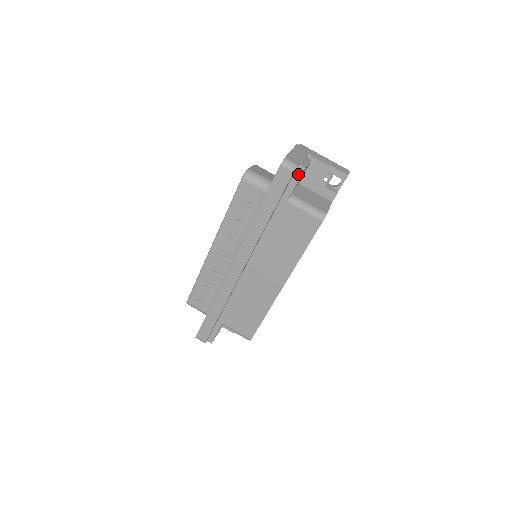
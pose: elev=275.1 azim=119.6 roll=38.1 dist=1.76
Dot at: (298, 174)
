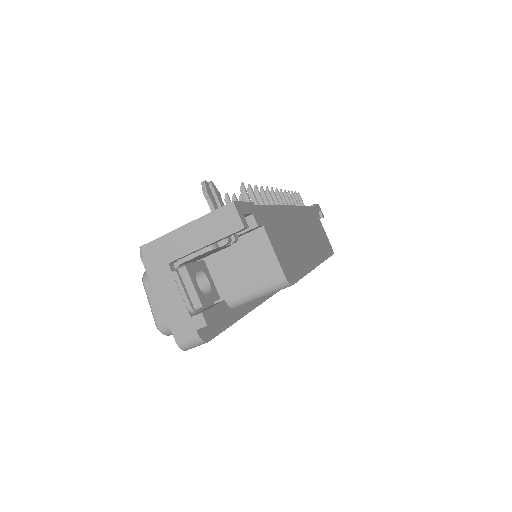
Dot at: occluded
